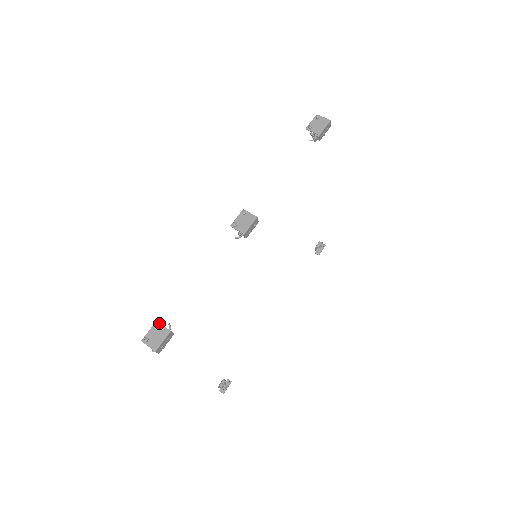
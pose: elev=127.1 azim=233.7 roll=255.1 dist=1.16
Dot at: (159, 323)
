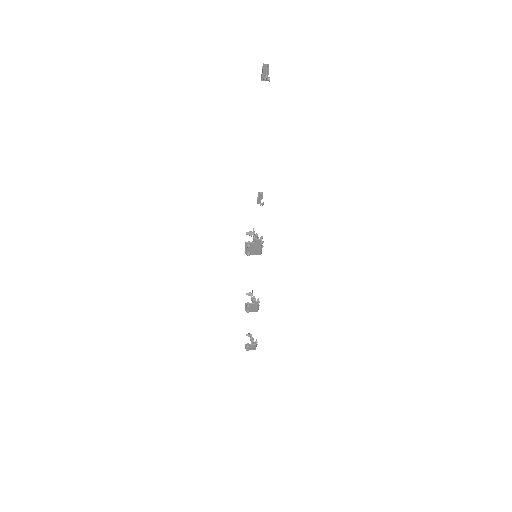
Dot at: (248, 345)
